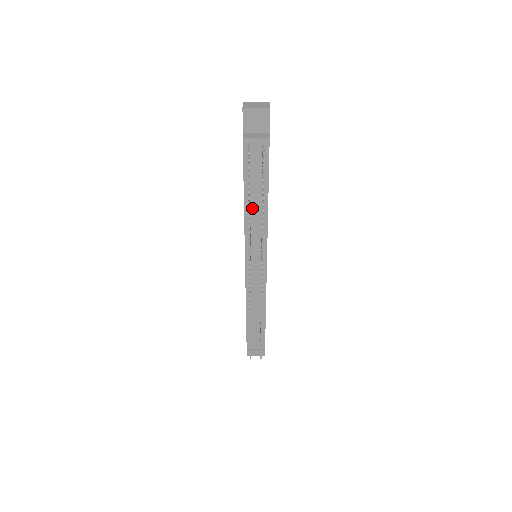
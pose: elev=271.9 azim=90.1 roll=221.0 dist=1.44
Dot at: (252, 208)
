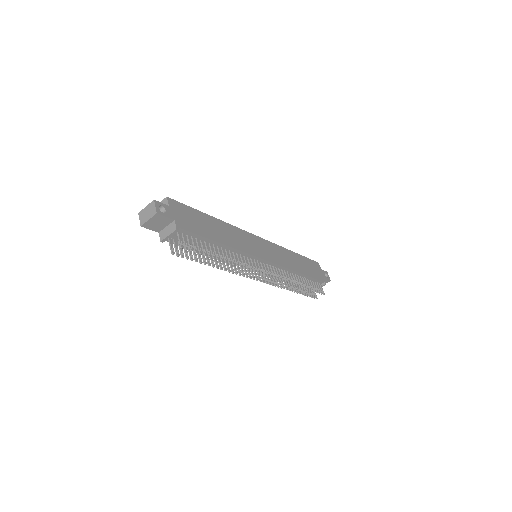
Dot at: occluded
